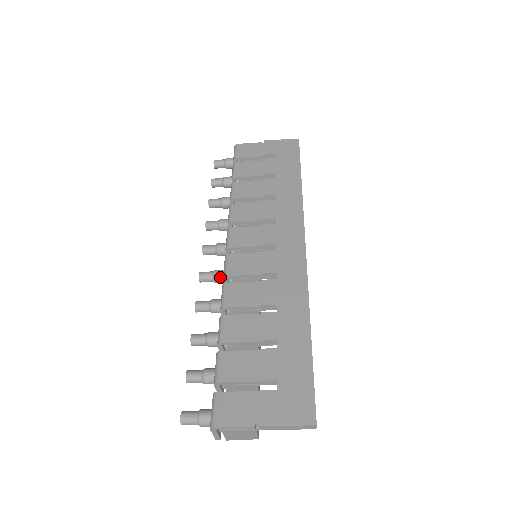
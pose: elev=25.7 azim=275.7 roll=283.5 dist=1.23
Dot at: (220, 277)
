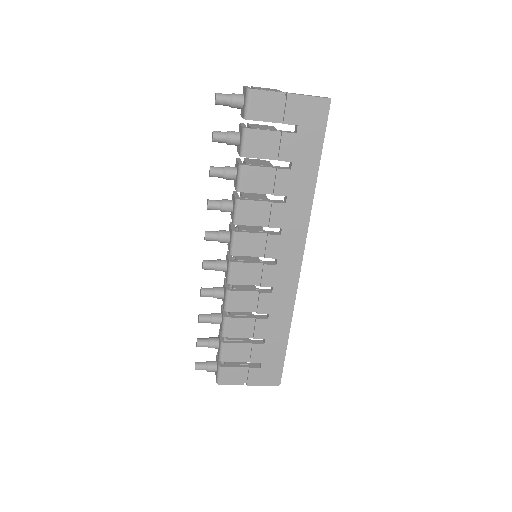
Dot at: occluded
